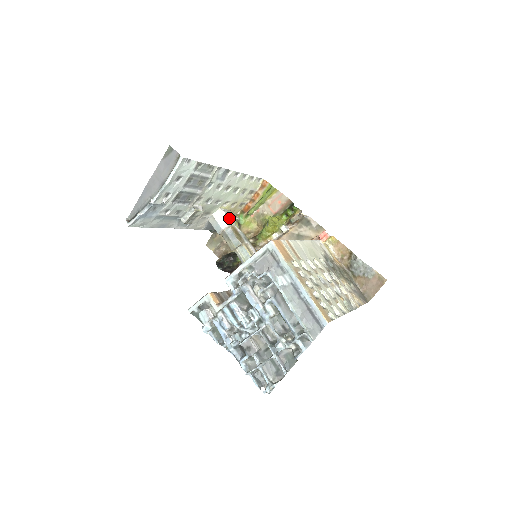
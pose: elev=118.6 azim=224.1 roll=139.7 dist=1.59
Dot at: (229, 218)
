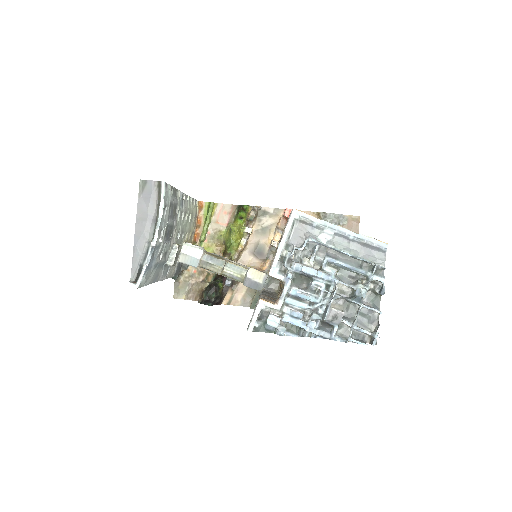
Dot at: (198, 246)
